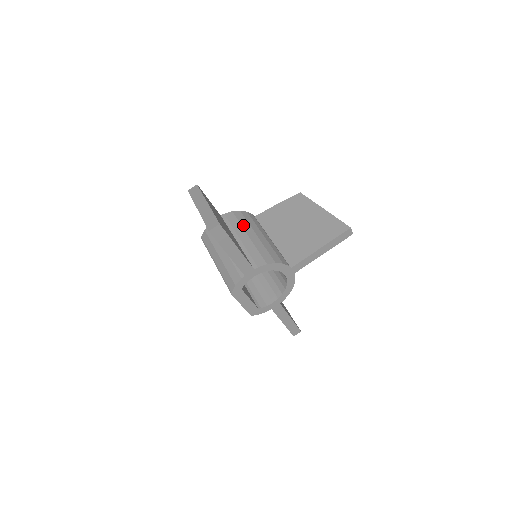
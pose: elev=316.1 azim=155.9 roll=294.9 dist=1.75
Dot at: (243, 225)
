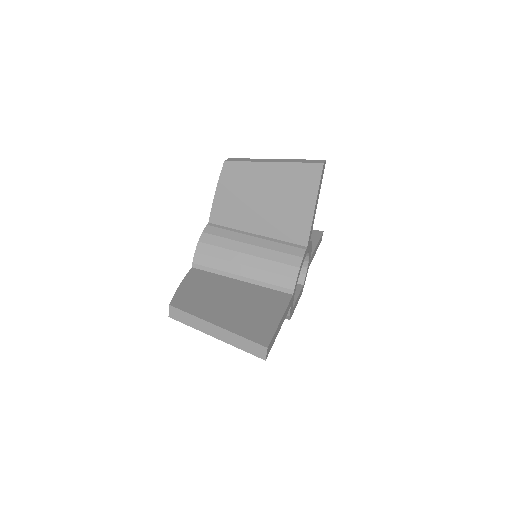
Dot at: (224, 258)
